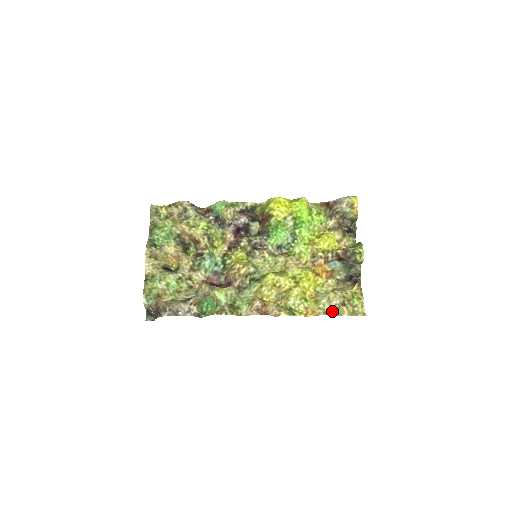
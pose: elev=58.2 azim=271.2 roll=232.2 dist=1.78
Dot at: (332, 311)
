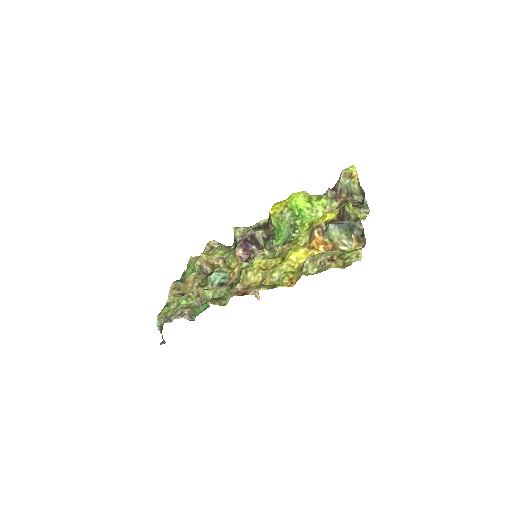
Dot at: (317, 271)
